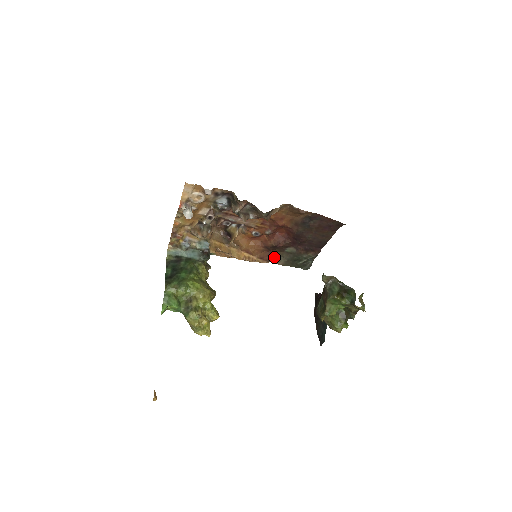
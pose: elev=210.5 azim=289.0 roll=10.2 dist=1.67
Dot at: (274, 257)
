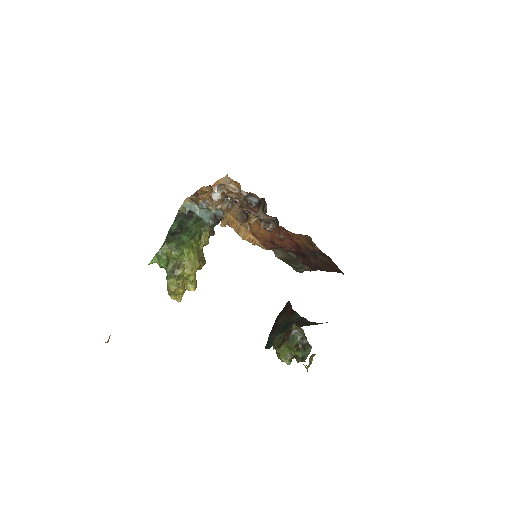
Dot at: (275, 248)
